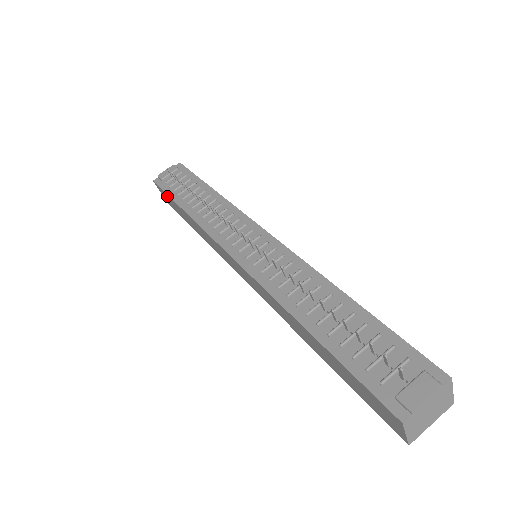
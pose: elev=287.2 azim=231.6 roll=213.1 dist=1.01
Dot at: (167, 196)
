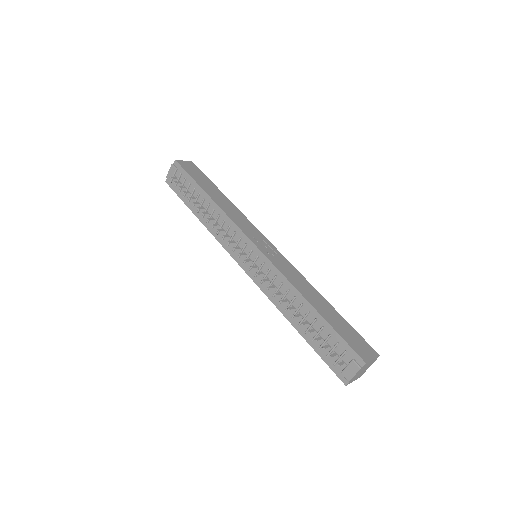
Dot at: occluded
